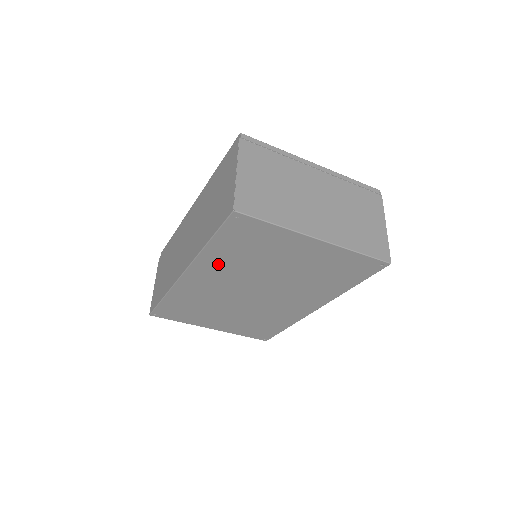
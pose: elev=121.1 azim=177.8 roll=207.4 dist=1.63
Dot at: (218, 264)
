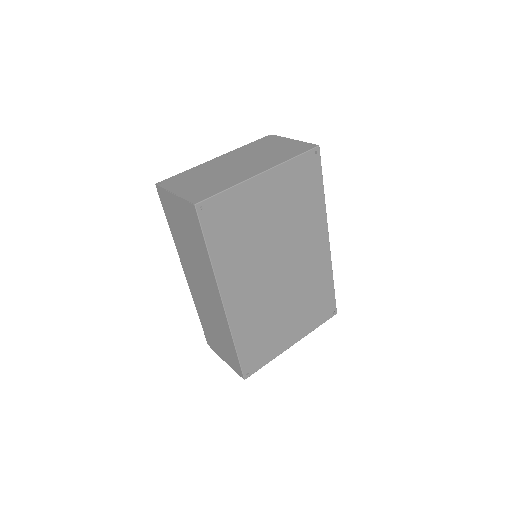
Dot at: (233, 267)
